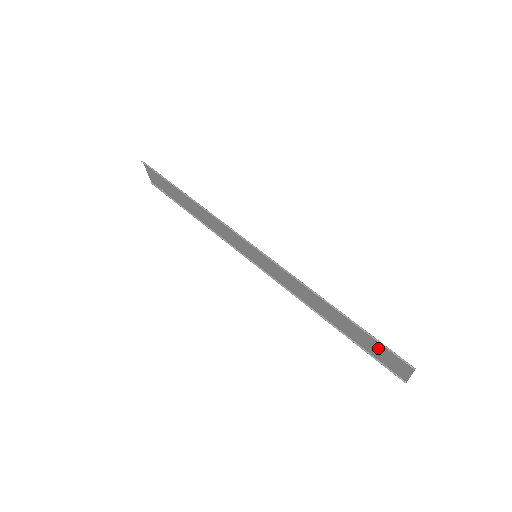
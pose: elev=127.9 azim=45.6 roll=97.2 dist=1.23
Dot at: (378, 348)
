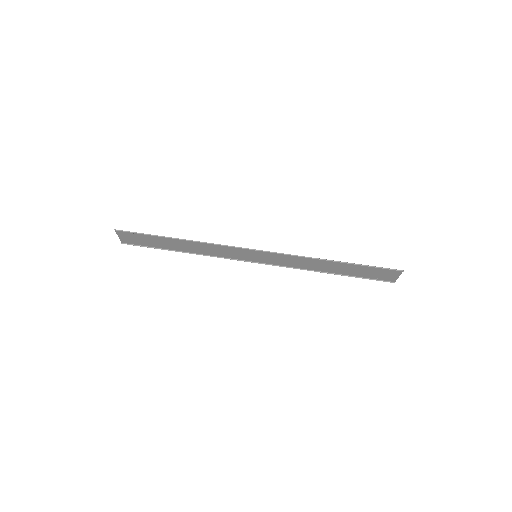
Dot at: (373, 271)
